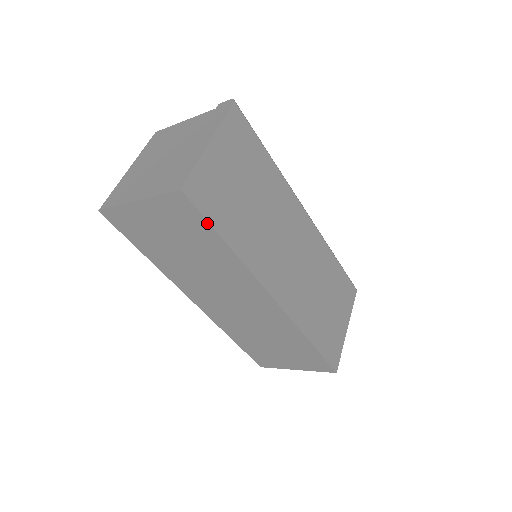
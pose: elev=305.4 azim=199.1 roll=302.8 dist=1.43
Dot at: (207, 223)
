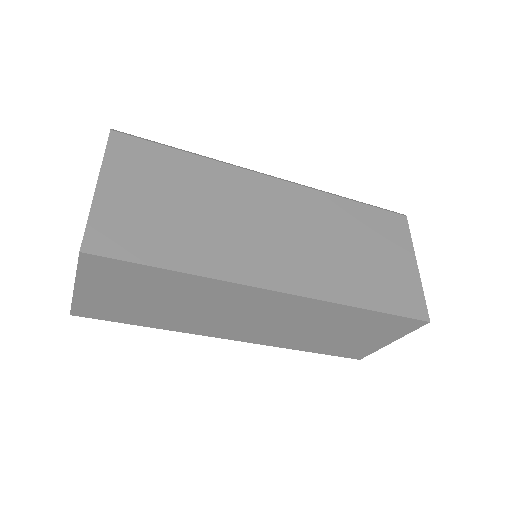
Dot at: (136, 265)
